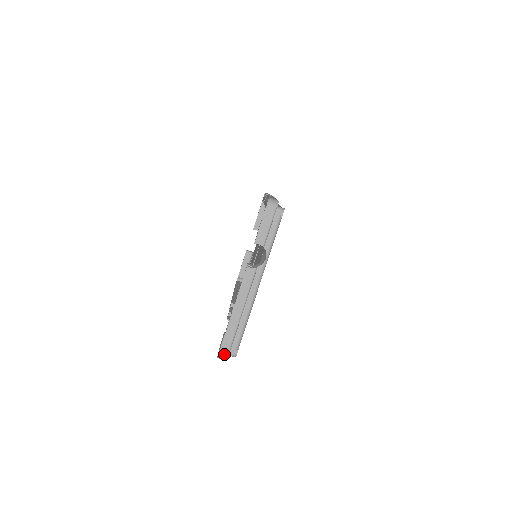
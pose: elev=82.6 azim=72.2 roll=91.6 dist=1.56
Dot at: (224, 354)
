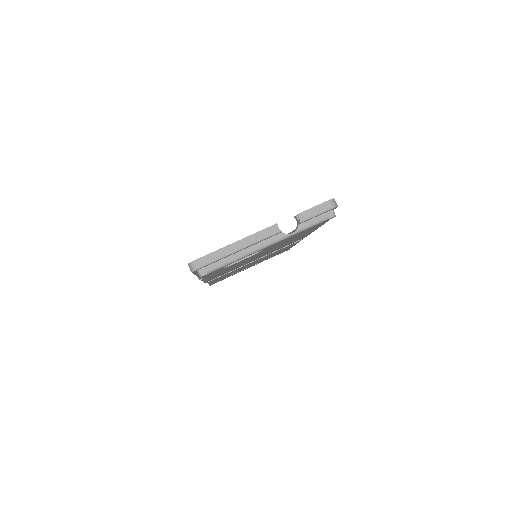
Dot at: (197, 264)
